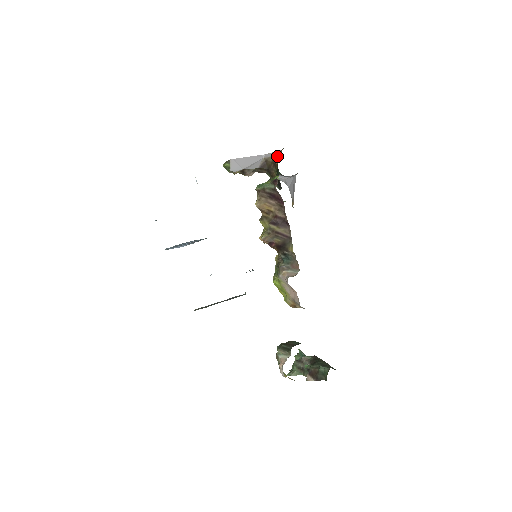
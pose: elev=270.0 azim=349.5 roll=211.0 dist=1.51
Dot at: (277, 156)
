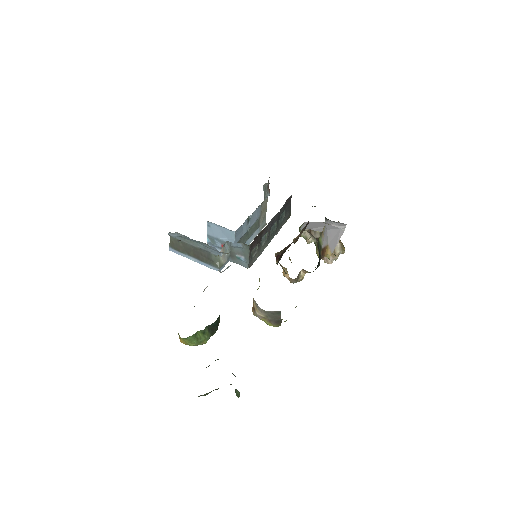
Dot at: occluded
